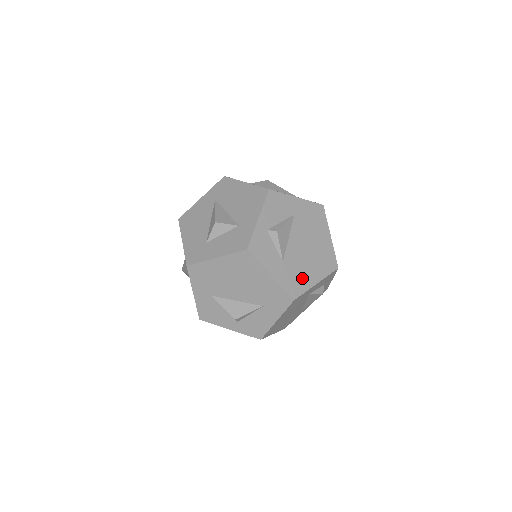
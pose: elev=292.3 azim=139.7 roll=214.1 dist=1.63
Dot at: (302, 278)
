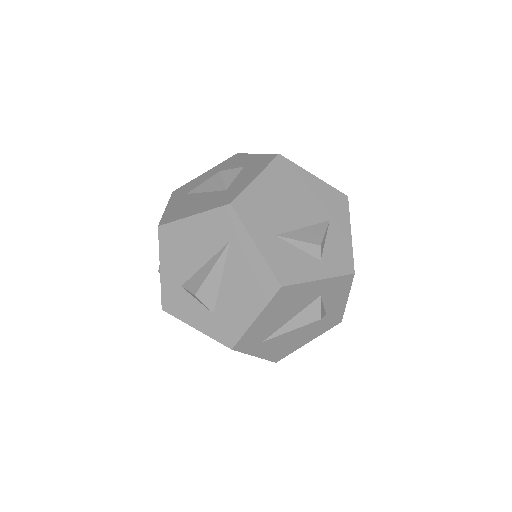
Dot at: occluded
